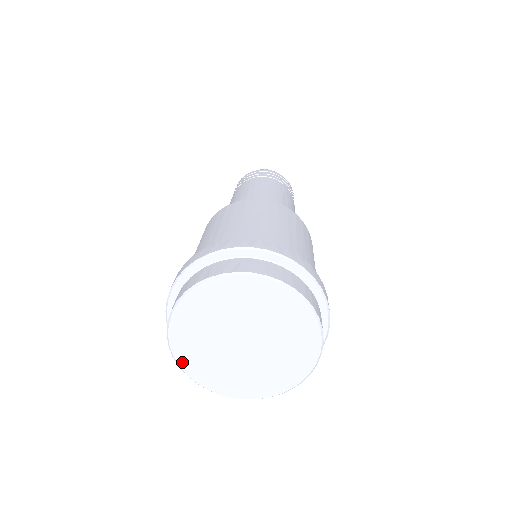
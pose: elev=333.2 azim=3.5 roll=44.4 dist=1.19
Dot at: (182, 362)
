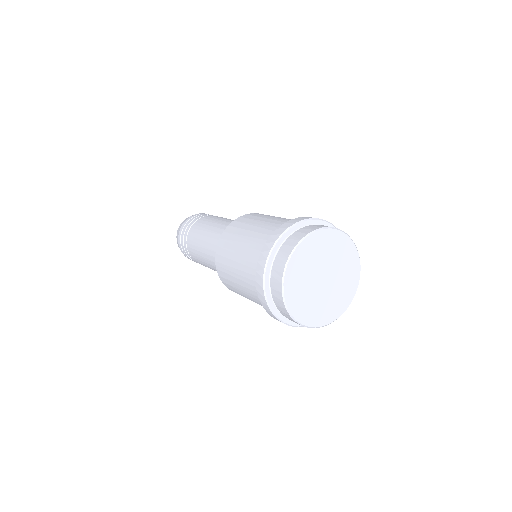
Dot at: (314, 324)
